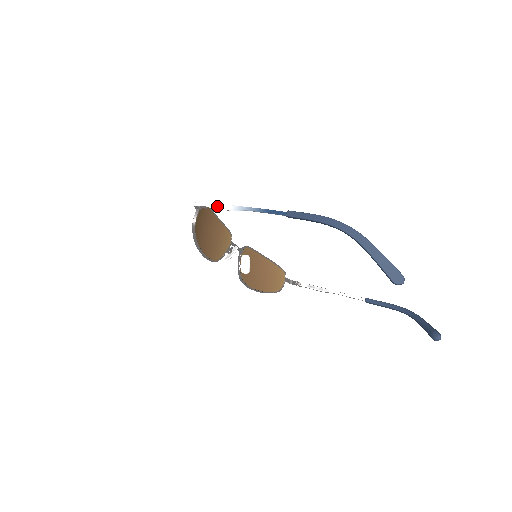
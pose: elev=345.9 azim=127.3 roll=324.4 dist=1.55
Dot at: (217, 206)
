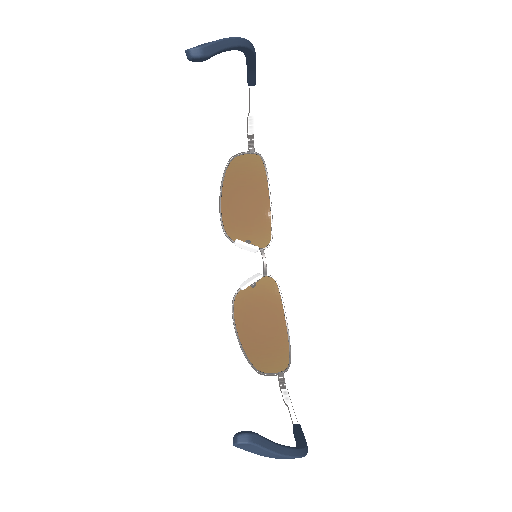
Dot at: (251, 130)
